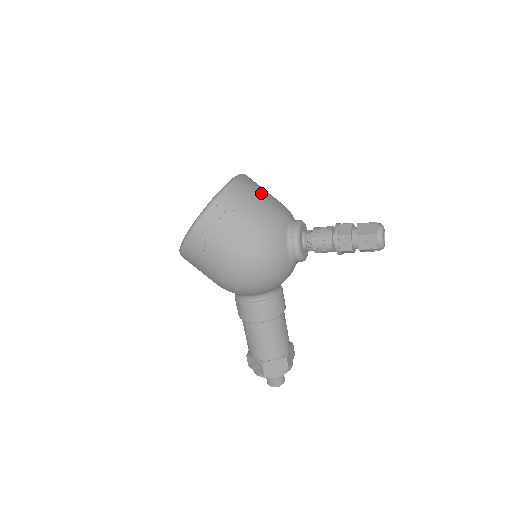
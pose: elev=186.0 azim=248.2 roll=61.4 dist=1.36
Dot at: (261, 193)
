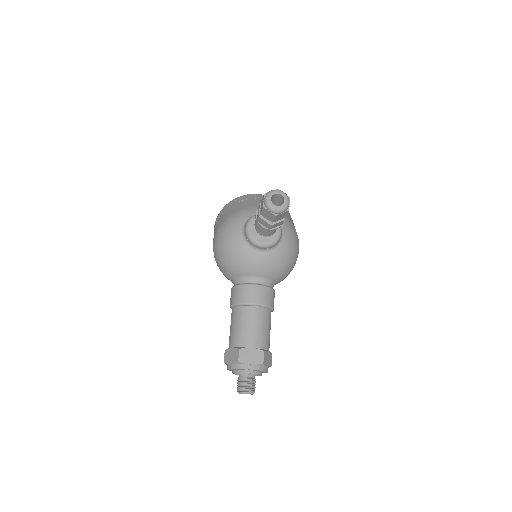
Dot at: occluded
